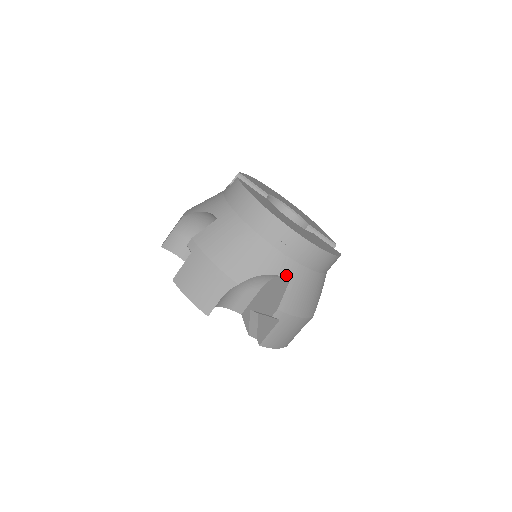
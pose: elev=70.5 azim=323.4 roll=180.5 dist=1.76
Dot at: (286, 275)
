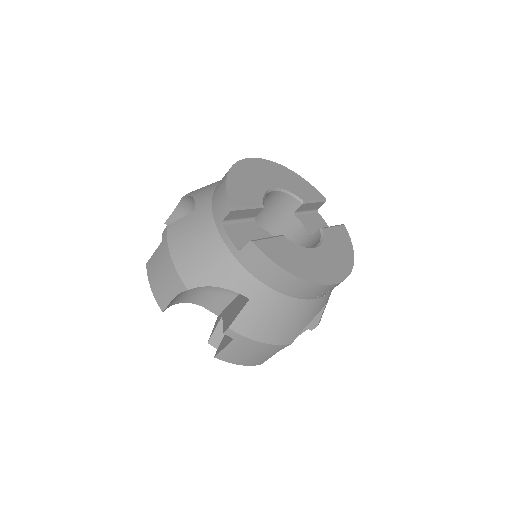
Dot at: (324, 305)
